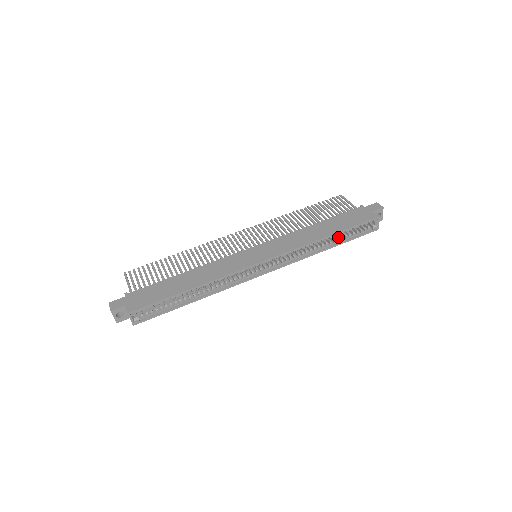
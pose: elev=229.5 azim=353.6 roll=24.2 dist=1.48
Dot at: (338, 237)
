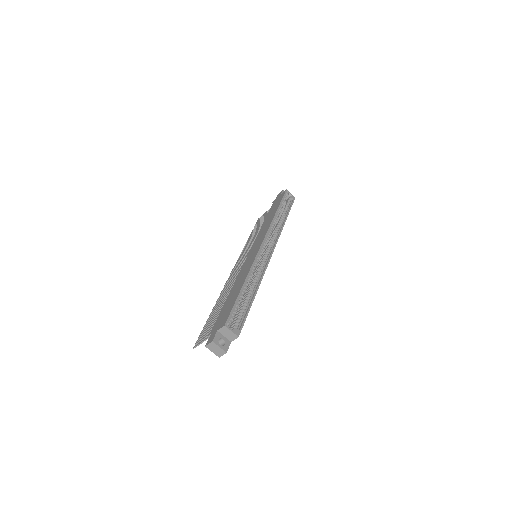
Dot at: (282, 213)
